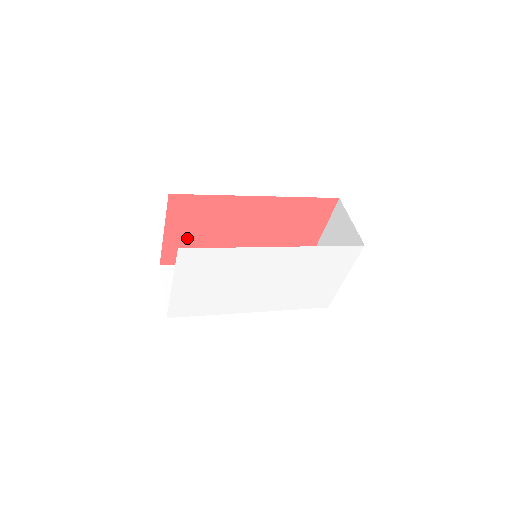
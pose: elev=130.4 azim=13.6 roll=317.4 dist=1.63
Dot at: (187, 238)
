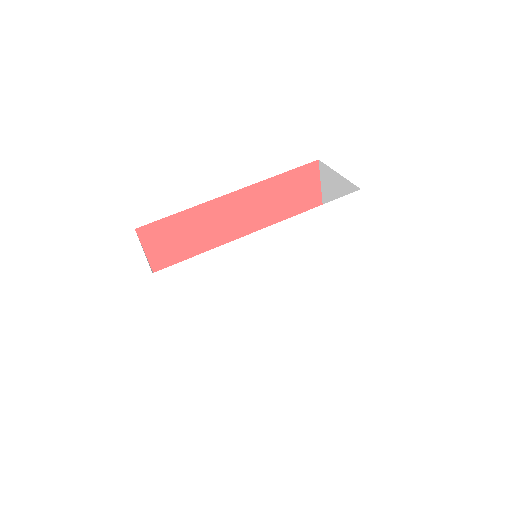
Dot at: occluded
